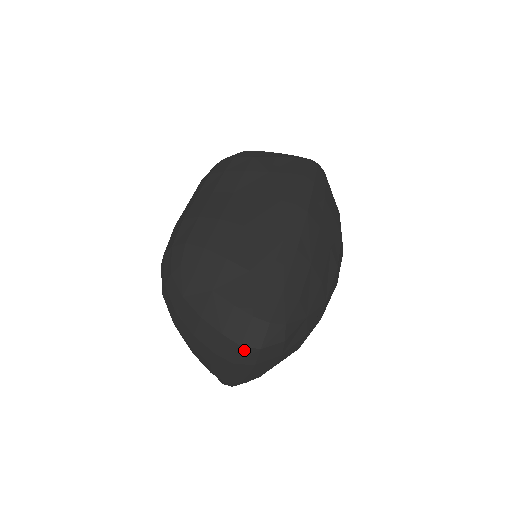
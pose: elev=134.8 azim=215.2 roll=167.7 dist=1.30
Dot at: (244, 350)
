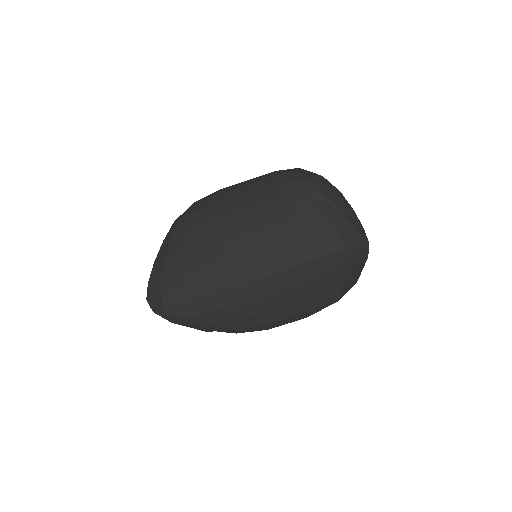
Dot at: (149, 302)
